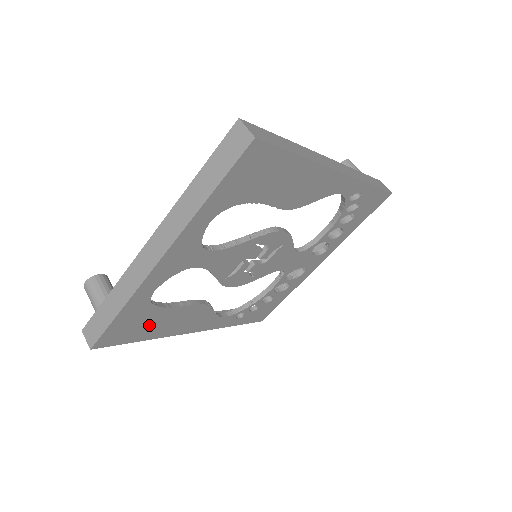
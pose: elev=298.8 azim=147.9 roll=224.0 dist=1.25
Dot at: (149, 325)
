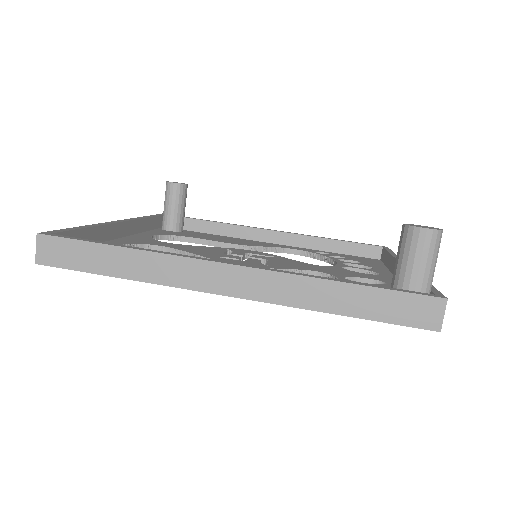
Dot at: occluded
